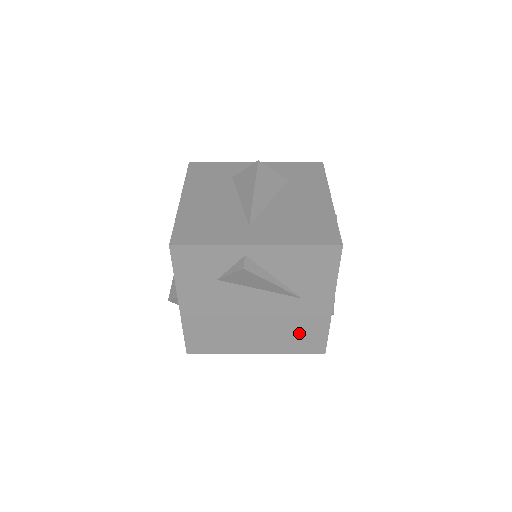
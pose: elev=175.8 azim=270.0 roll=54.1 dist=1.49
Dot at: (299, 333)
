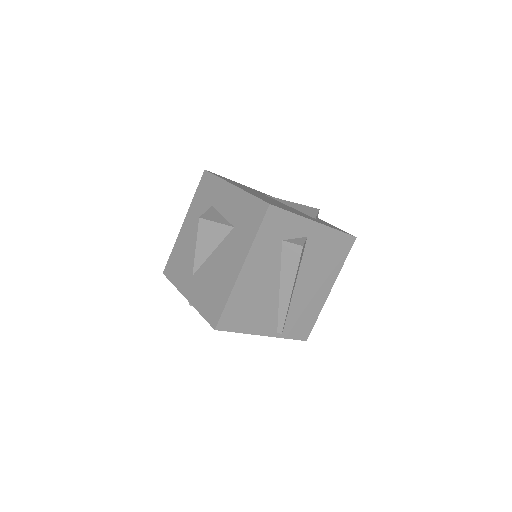
Dot at: occluded
